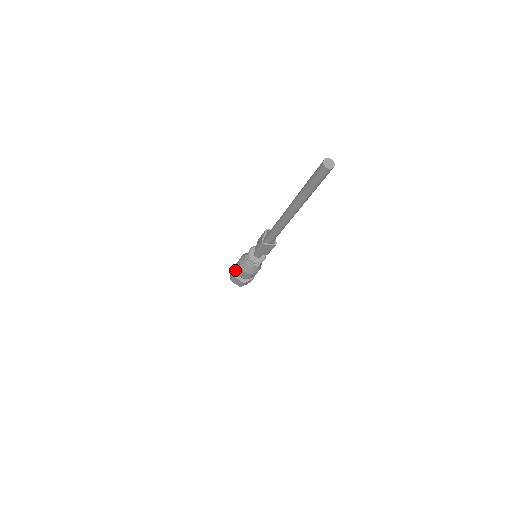
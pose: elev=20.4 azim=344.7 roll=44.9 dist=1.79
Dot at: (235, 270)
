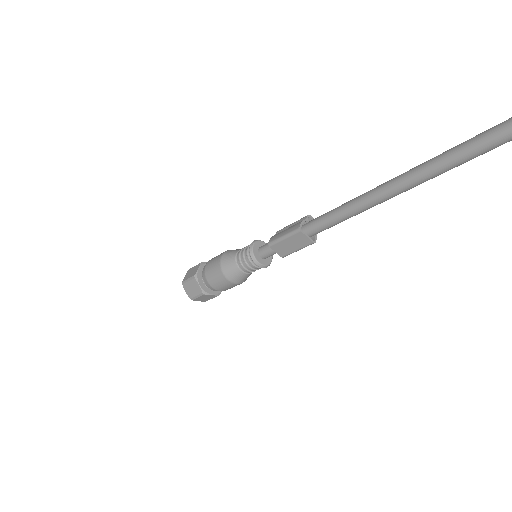
Dot at: (200, 269)
